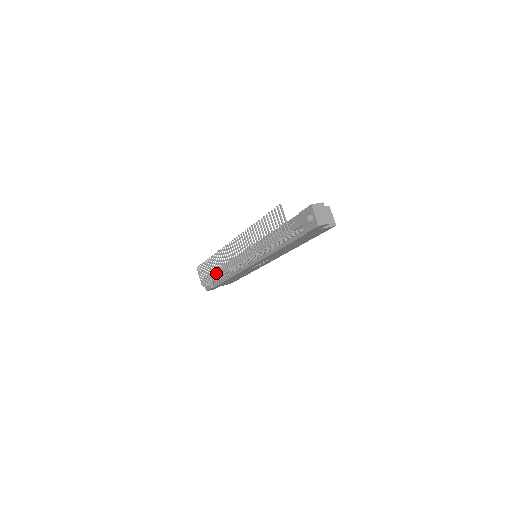
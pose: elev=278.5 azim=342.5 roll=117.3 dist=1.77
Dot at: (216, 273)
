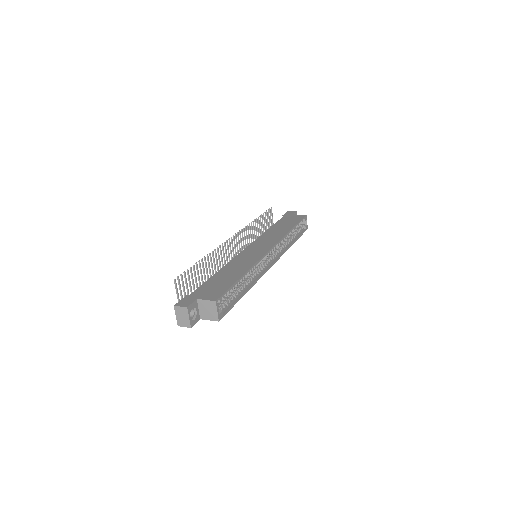
Dot at: (256, 236)
